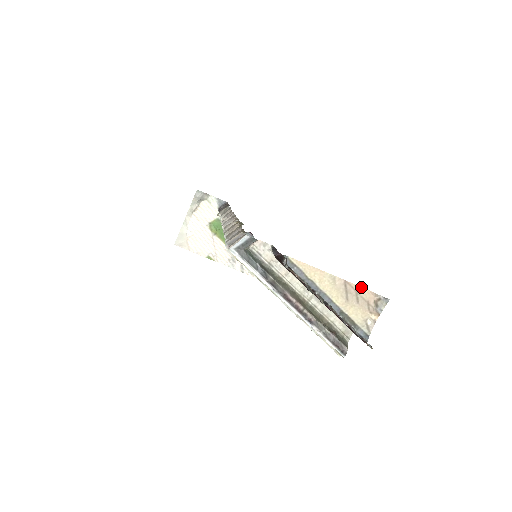
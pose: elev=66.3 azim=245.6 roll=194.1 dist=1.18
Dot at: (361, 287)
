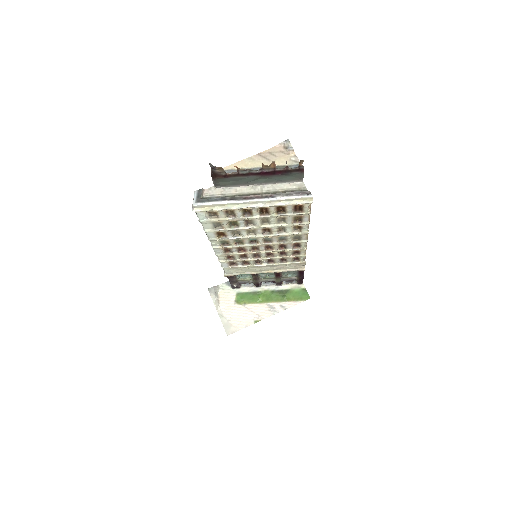
Dot at: (269, 149)
